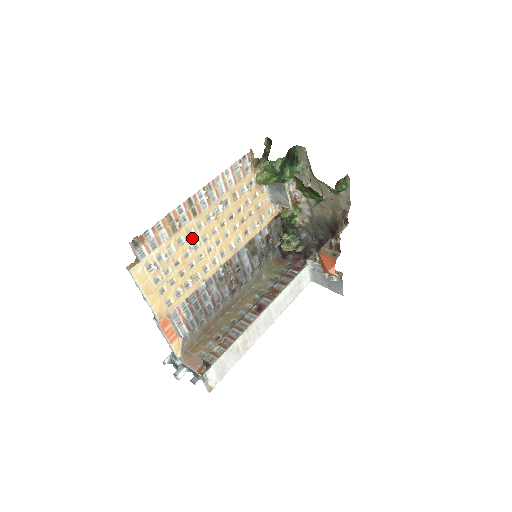
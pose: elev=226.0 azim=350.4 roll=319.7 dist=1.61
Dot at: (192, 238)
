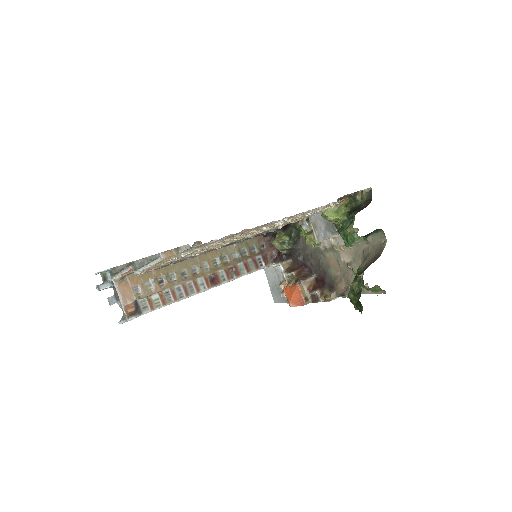
Dot at: (233, 238)
